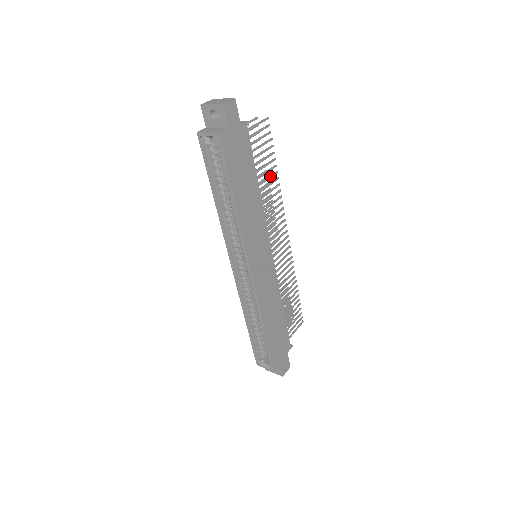
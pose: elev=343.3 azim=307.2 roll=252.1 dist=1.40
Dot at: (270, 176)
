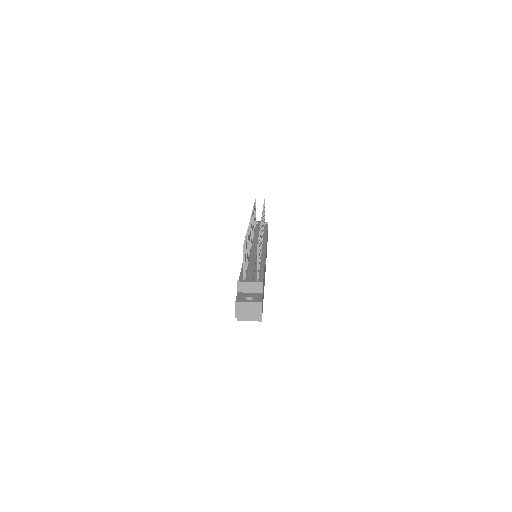
Dot at: (260, 243)
